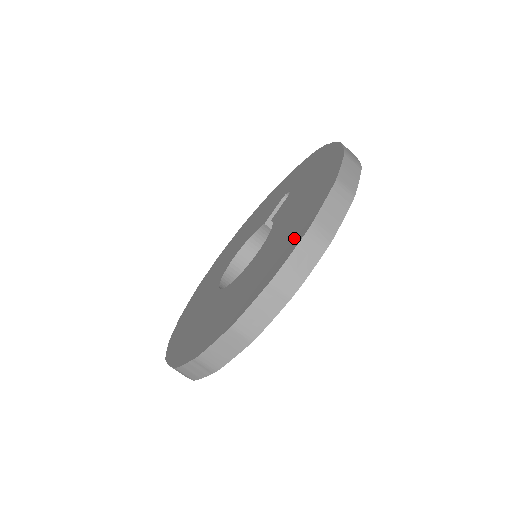
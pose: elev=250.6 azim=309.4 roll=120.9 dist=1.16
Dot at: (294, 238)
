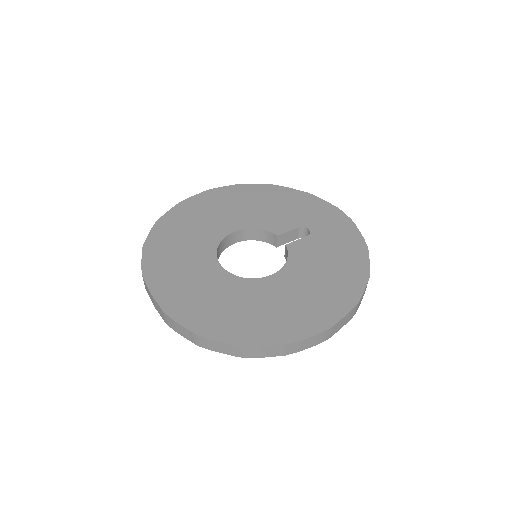
Dot at: (312, 321)
